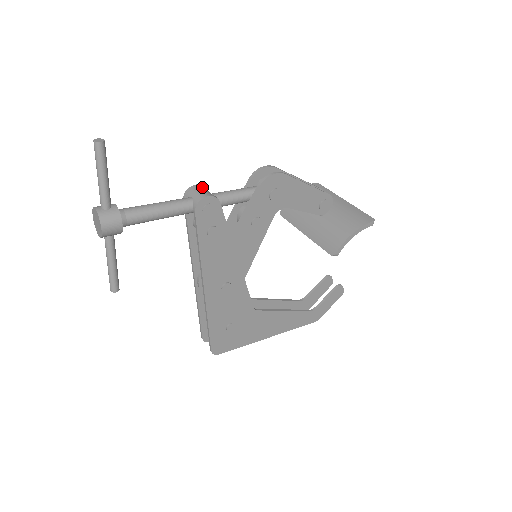
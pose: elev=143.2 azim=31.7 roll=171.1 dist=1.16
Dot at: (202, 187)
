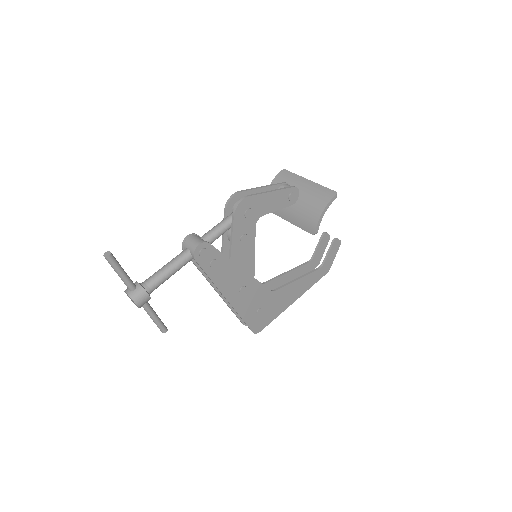
Dot at: (192, 236)
